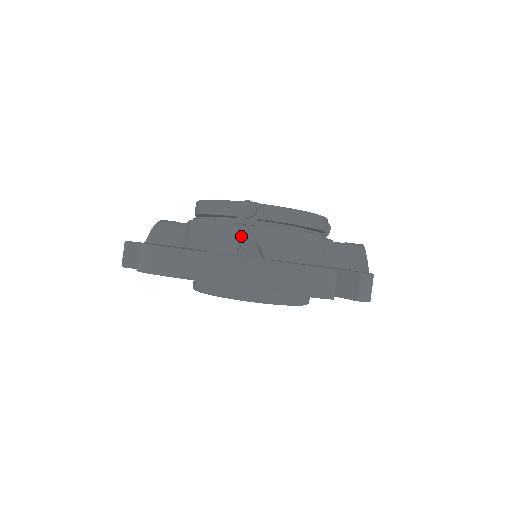
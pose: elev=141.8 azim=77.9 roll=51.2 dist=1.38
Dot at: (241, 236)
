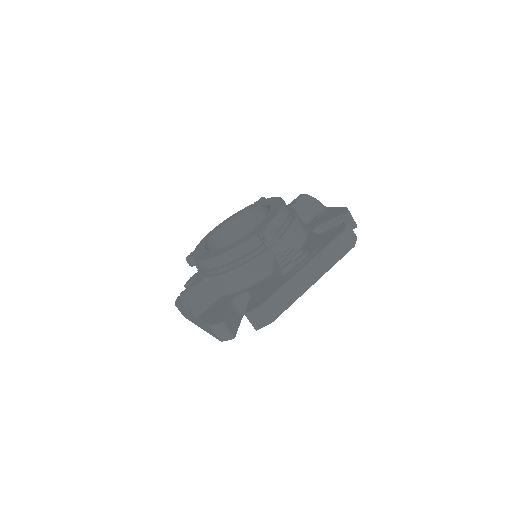
Dot at: (281, 252)
